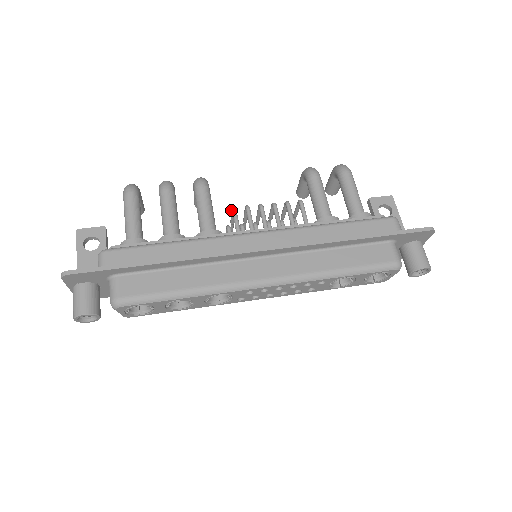
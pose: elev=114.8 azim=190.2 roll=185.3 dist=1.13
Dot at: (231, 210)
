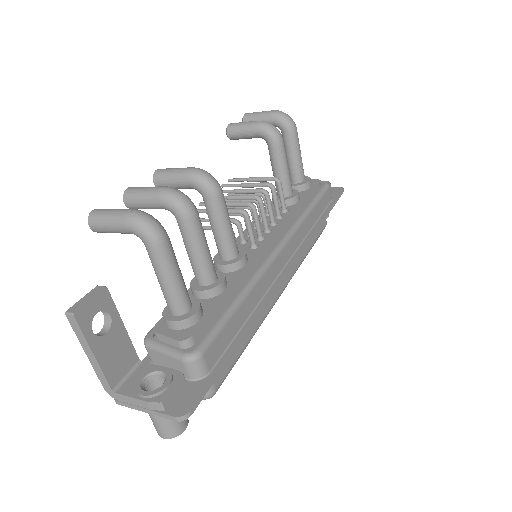
Dot at: (239, 213)
